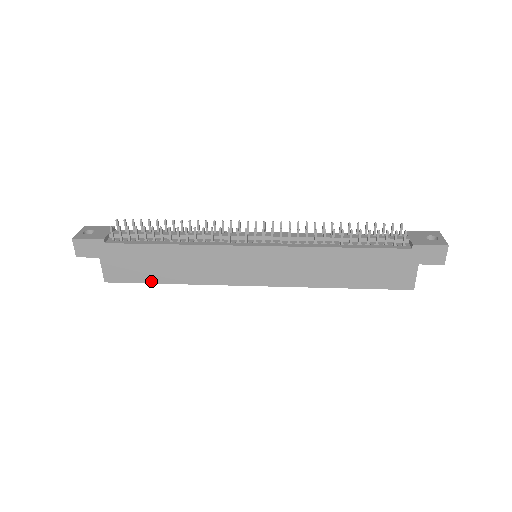
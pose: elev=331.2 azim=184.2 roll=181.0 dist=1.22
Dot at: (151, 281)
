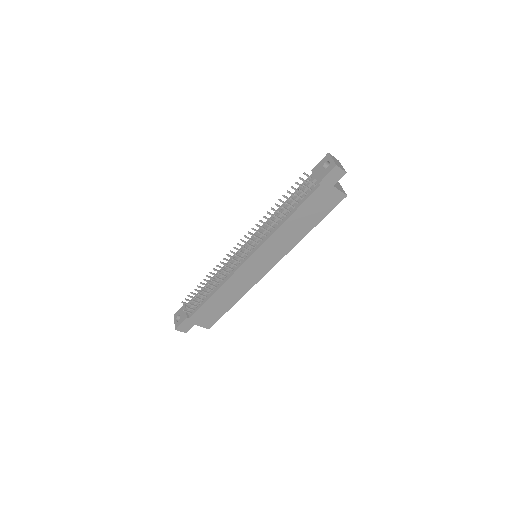
Dot at: (226, 311)
